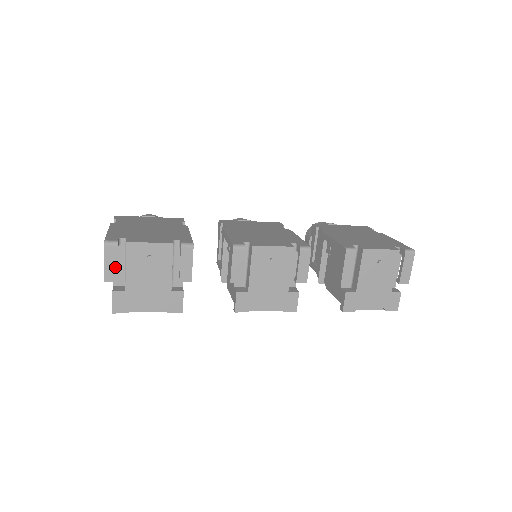
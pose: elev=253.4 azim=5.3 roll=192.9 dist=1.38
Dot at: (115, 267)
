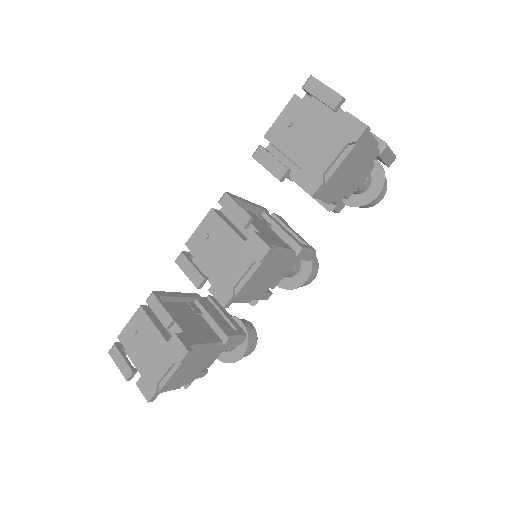
Dot at: (124, 363)
